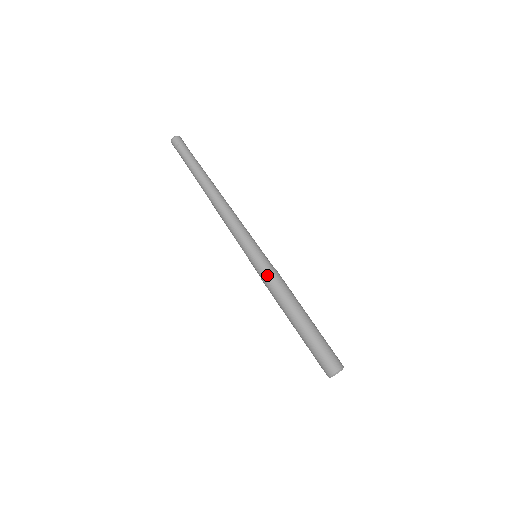
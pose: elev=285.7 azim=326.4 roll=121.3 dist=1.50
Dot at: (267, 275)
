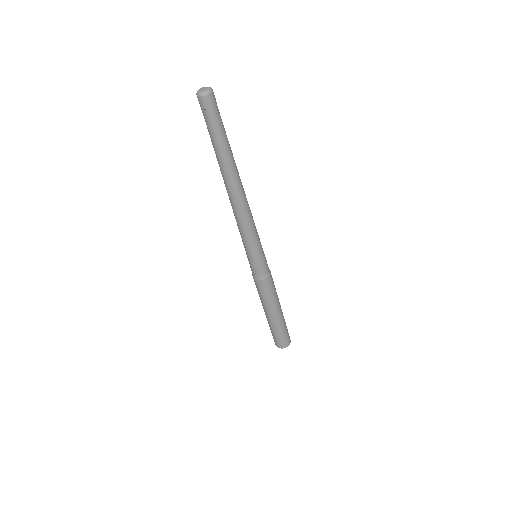
Dot at: (256, 280)
